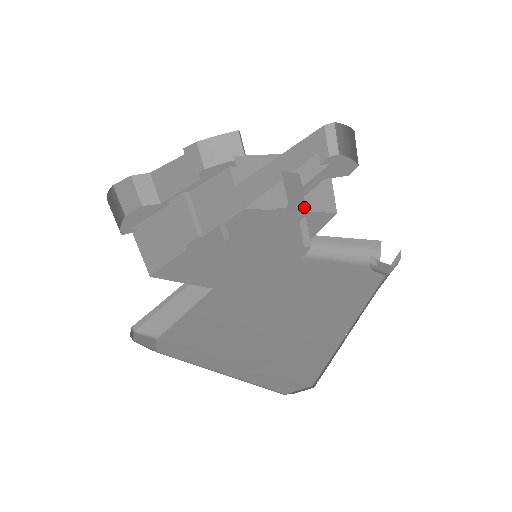
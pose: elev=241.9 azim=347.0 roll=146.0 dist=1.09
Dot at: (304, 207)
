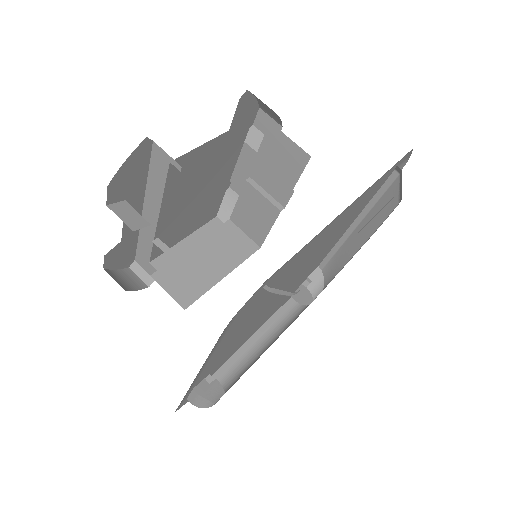
Dot at: occluded
